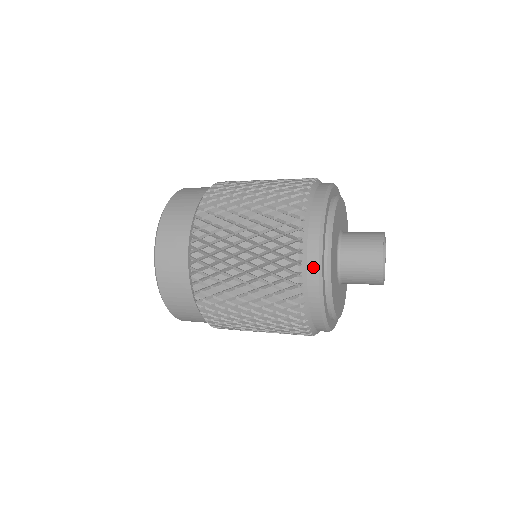
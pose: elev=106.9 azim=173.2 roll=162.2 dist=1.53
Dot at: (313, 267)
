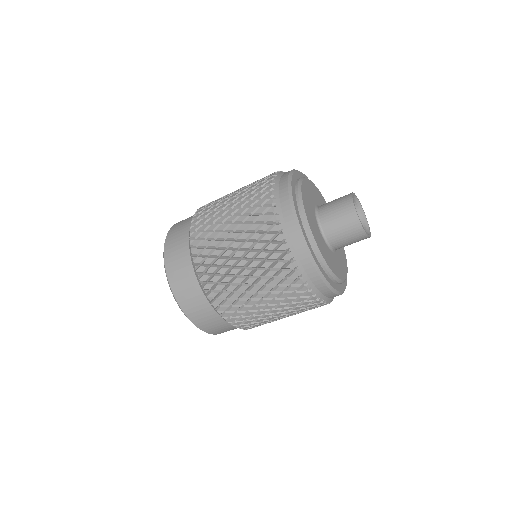
Dot at: (286, 206)
